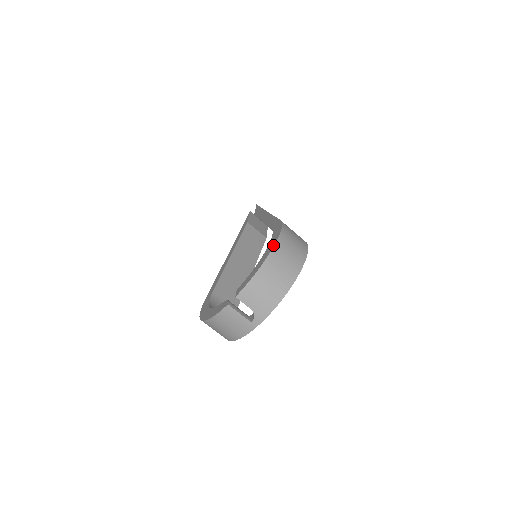
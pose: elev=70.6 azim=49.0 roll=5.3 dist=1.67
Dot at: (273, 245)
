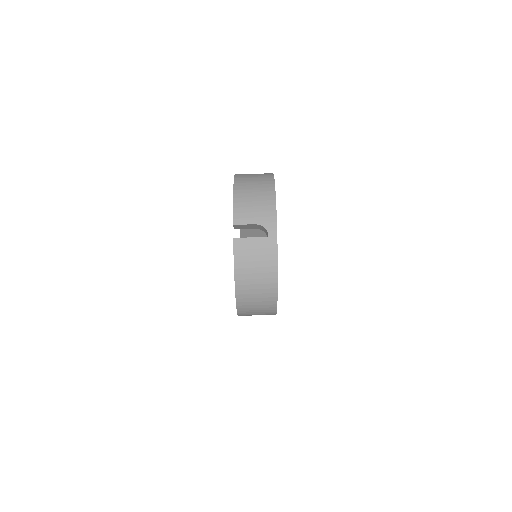
Dot at: occluded
